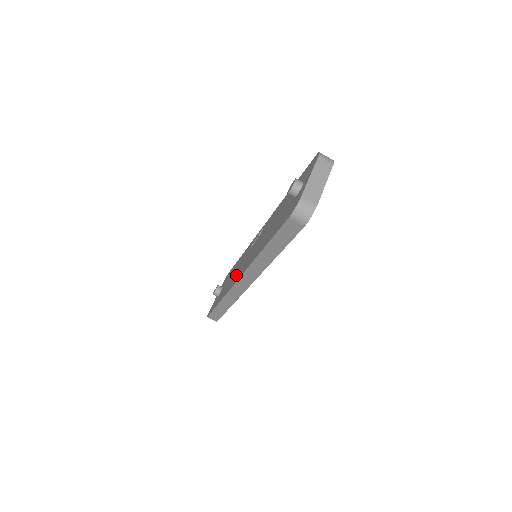
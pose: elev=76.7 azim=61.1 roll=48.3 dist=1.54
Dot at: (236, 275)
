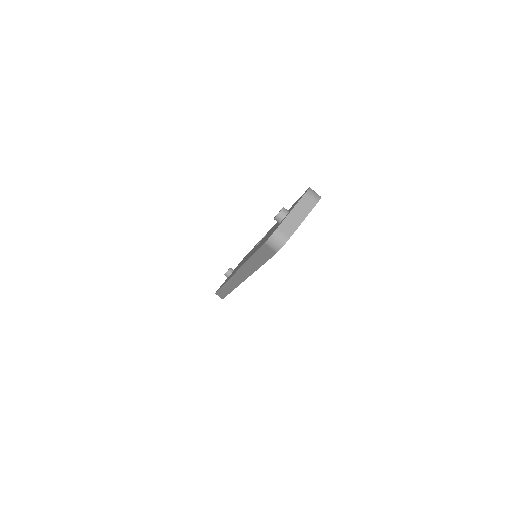
Dot at: (238, 267)
